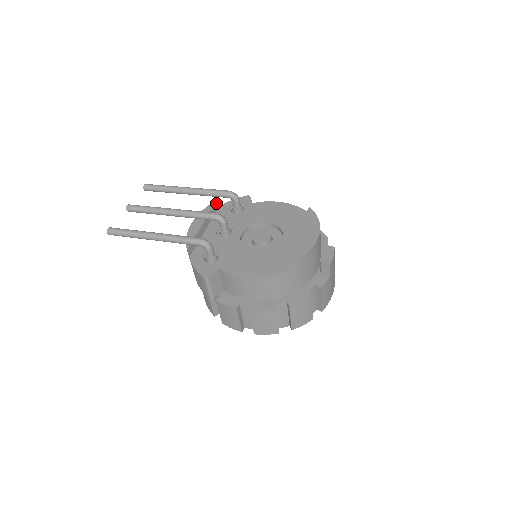
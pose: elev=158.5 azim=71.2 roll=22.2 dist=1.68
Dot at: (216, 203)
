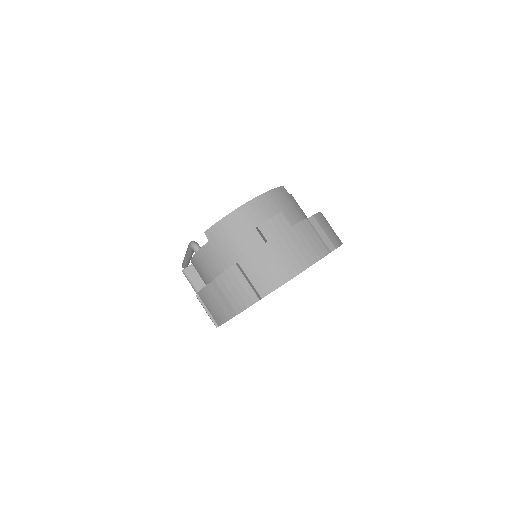
Dot at: occluded
